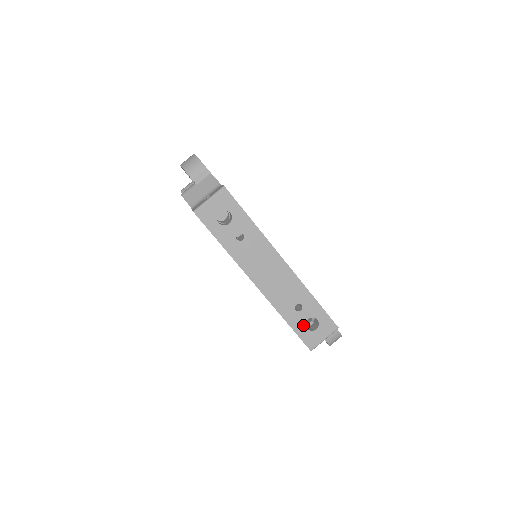
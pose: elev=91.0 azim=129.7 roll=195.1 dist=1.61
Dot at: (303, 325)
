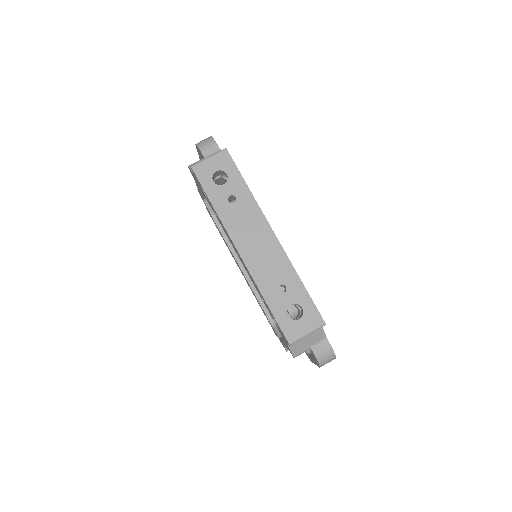
Dot at: (284, 310)
